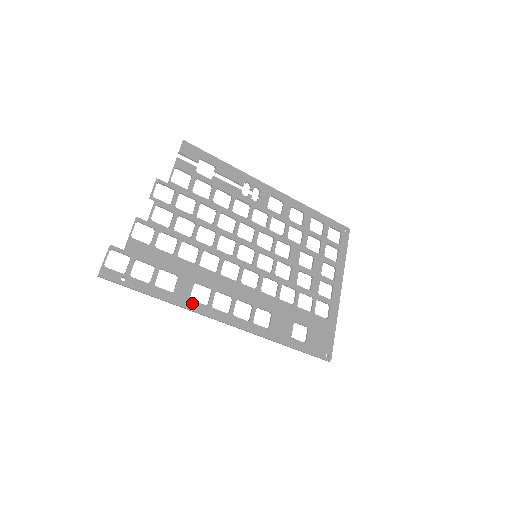
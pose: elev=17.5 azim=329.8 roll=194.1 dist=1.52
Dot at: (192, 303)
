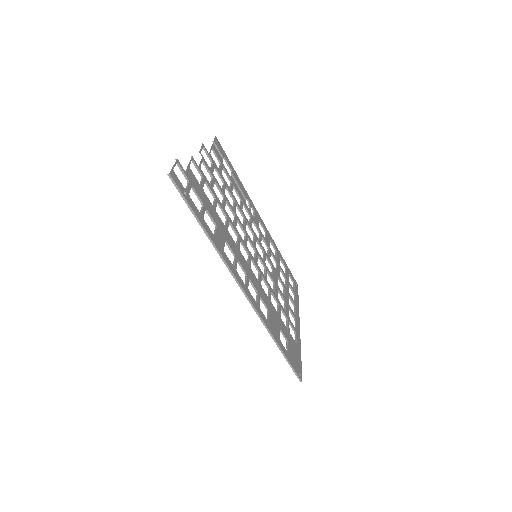
Dot at: (225, 255)
